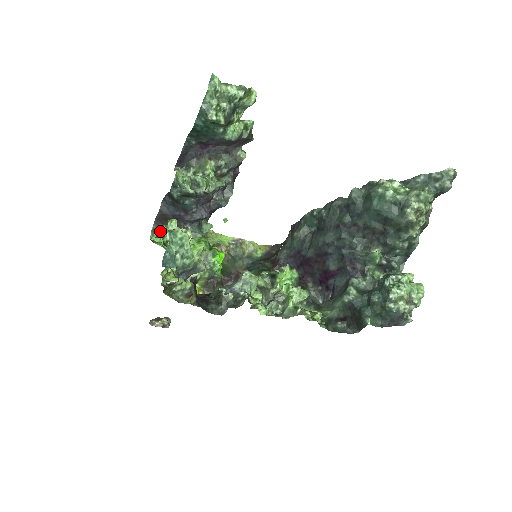
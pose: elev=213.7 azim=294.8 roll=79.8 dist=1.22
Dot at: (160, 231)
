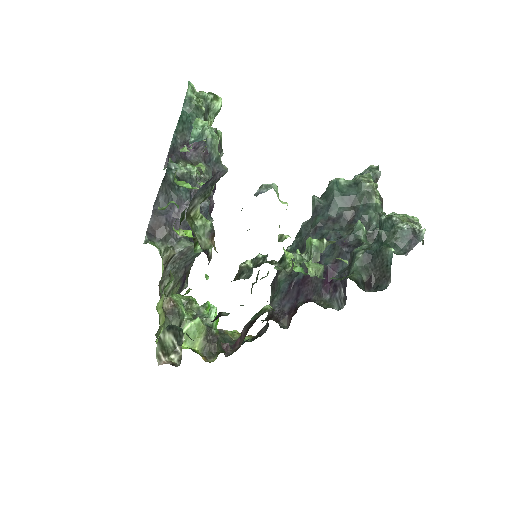
Dot at: (161, 209)
